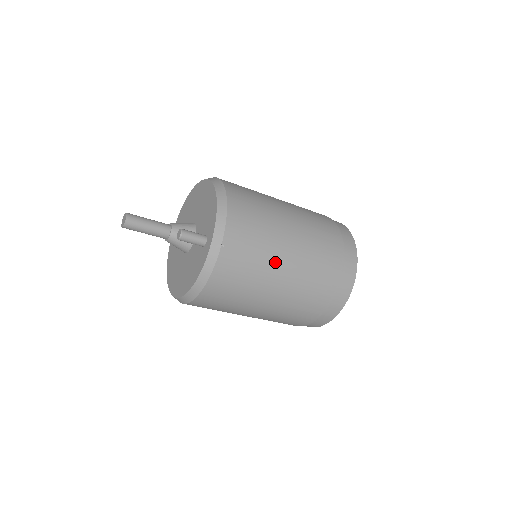
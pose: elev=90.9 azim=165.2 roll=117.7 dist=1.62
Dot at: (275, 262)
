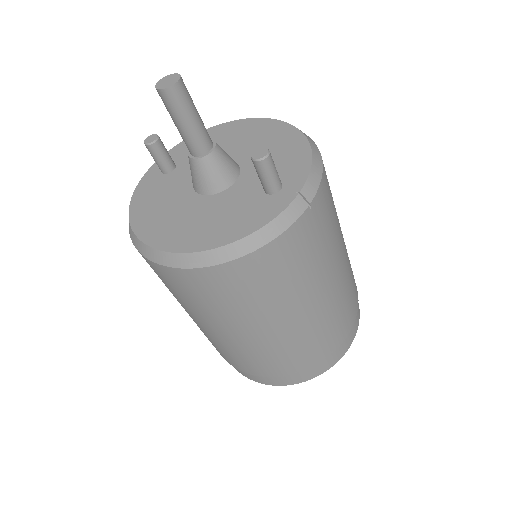
Dot at: (328, 270)
